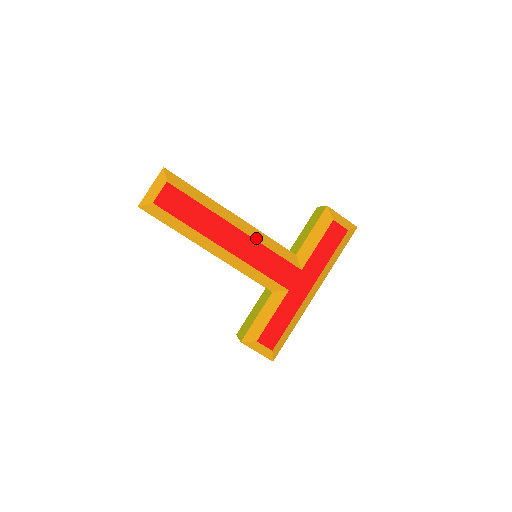
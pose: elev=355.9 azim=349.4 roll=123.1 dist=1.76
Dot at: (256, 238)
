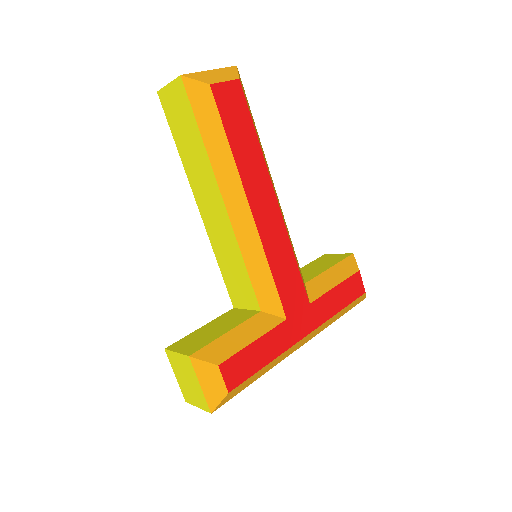
Dot at: (286, 228)
